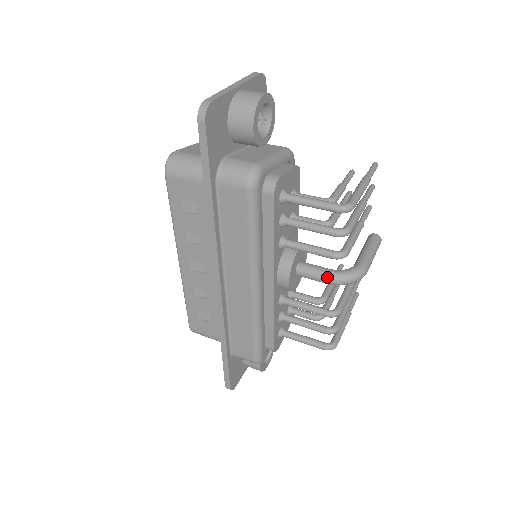
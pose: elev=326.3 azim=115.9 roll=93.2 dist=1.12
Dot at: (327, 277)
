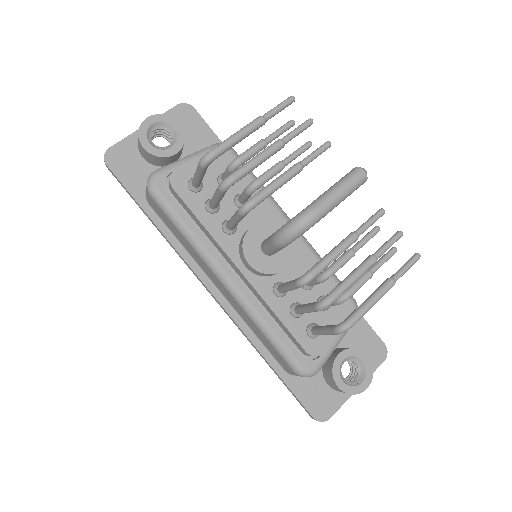
Dot at: (271, 241)
